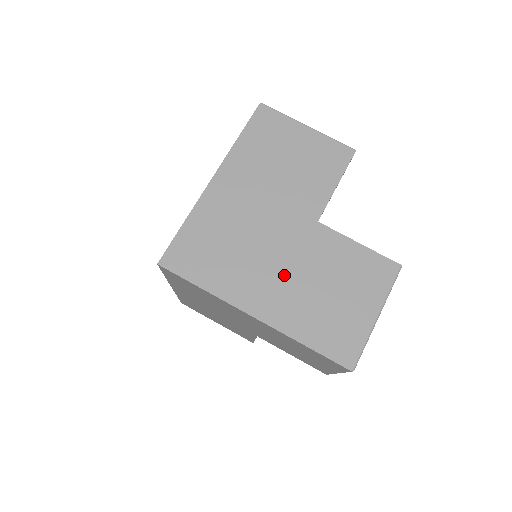
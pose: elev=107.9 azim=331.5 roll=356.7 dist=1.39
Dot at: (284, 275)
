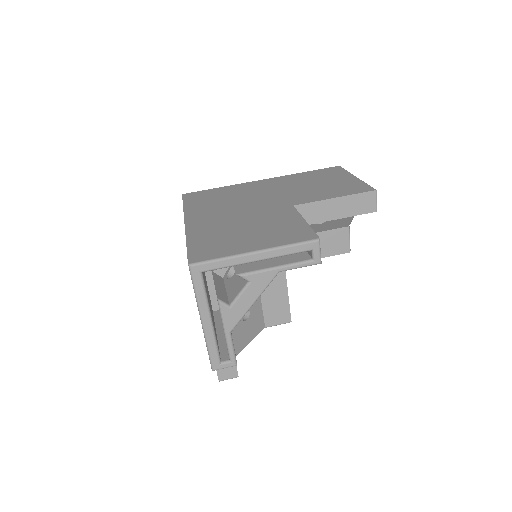
Dot at: (232, 216)
